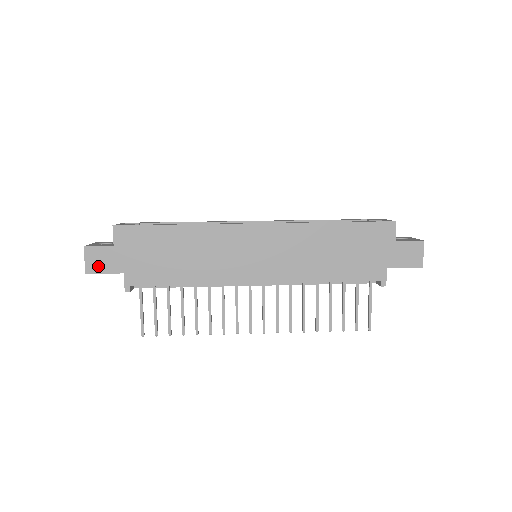
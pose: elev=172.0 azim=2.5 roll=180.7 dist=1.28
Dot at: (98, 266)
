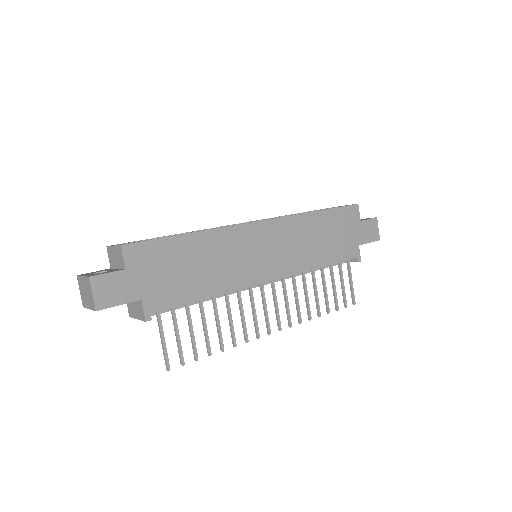
Dot at: (110, 298)
